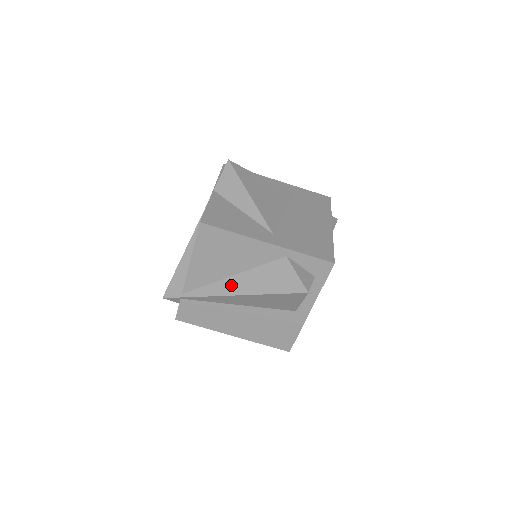
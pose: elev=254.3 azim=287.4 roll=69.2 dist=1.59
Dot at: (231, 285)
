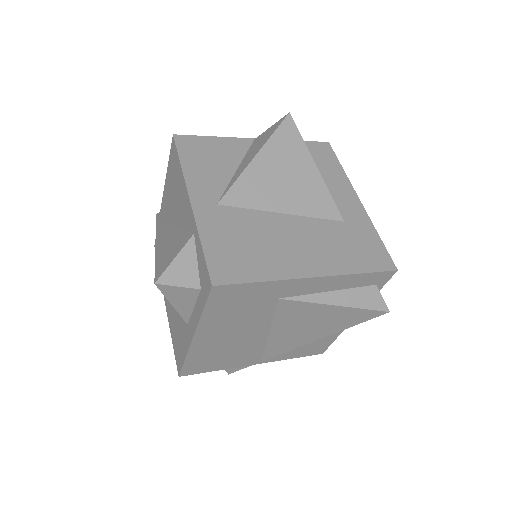
Dot at: (165, 232)
